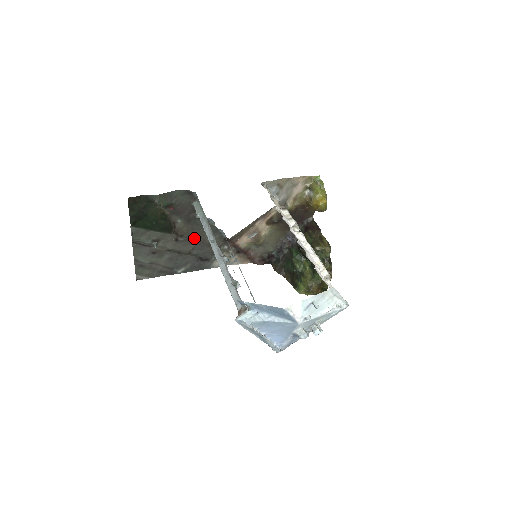
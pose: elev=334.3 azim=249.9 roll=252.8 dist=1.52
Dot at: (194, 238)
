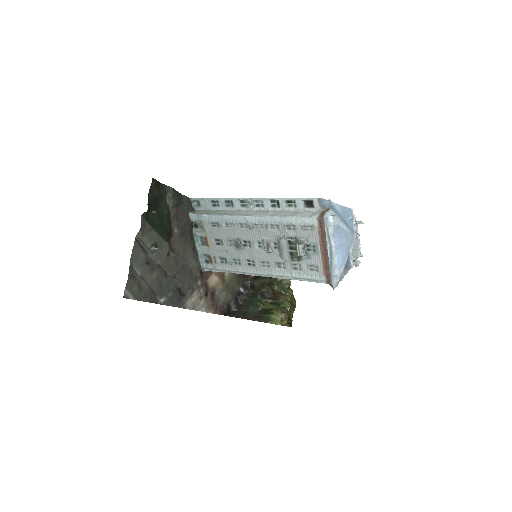
Dot at: (181, 259)
